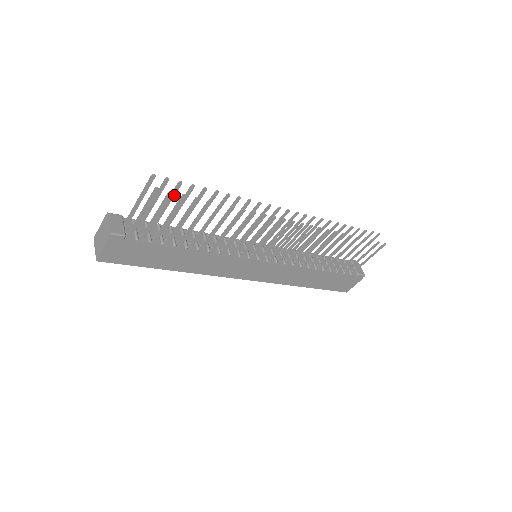
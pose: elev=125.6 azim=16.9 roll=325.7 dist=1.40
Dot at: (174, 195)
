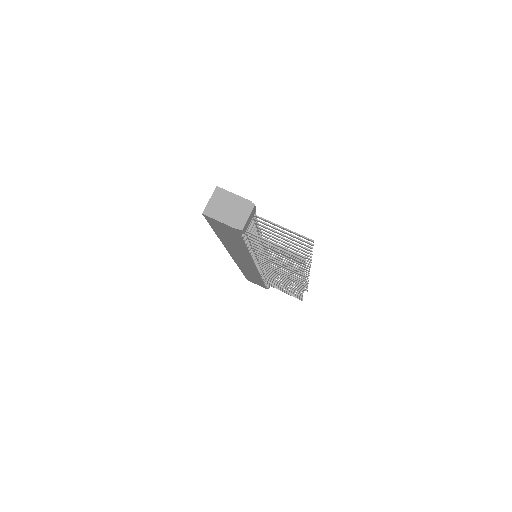
Dot at: (297, 242)
